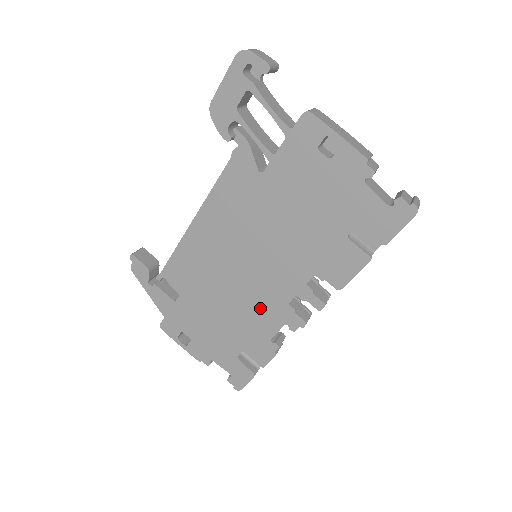
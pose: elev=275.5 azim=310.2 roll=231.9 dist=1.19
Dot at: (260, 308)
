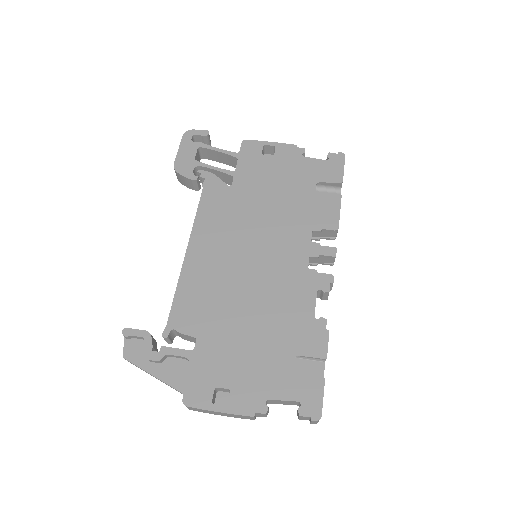
Dot at: (286, 291)
